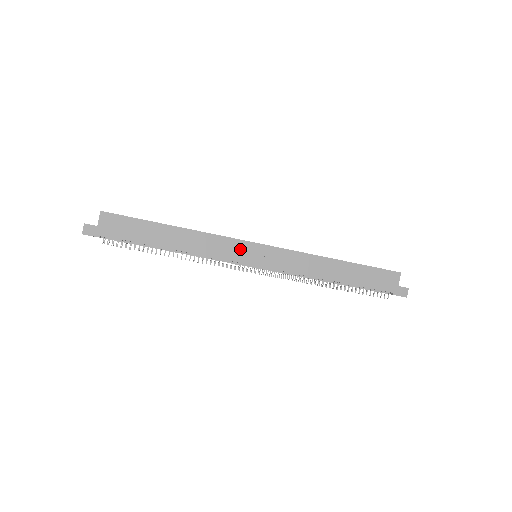
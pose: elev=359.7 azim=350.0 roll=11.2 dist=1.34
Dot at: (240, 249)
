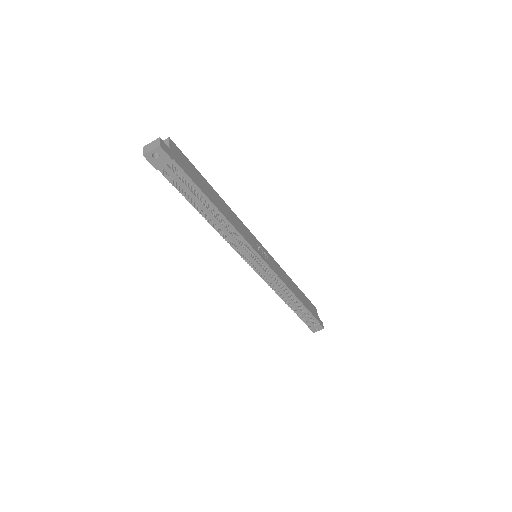
Dot at: (253, 241)
